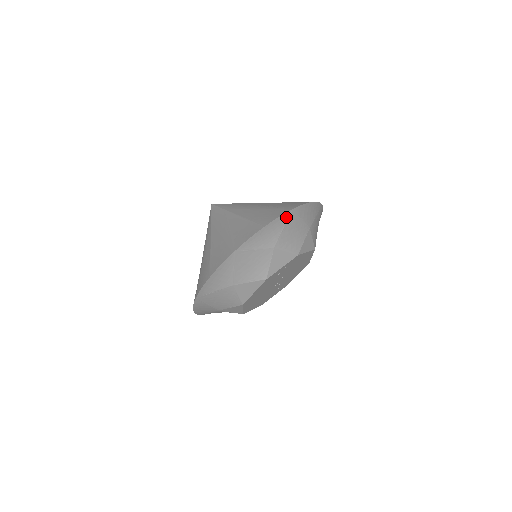
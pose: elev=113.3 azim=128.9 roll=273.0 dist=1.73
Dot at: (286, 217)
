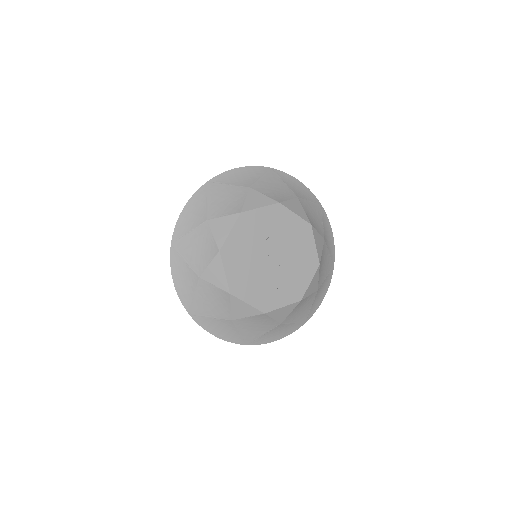
Dot at: (263, 171)
